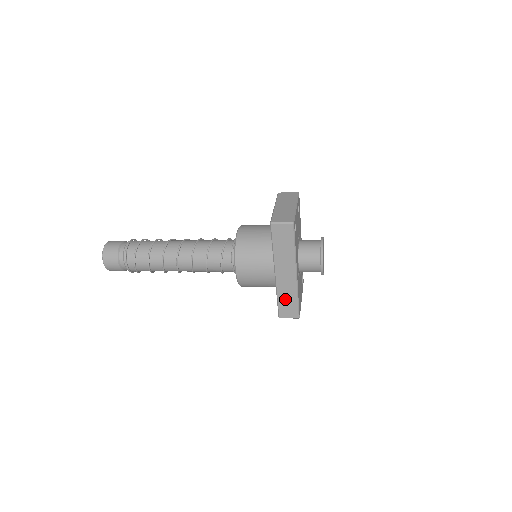
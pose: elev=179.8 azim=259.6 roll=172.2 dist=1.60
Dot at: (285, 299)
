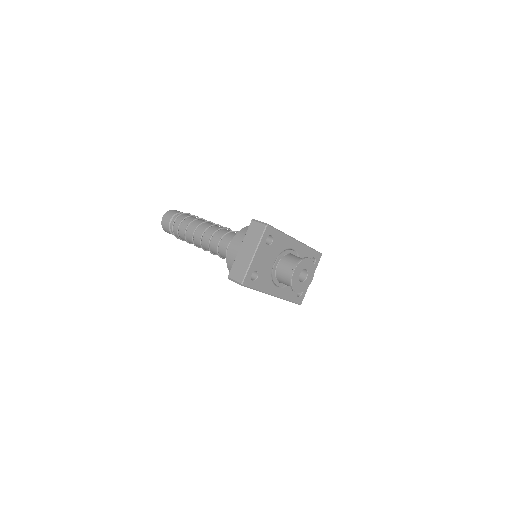
Dot at: occluded
